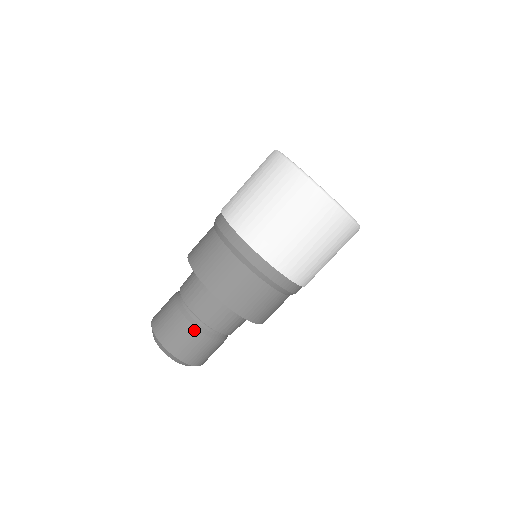
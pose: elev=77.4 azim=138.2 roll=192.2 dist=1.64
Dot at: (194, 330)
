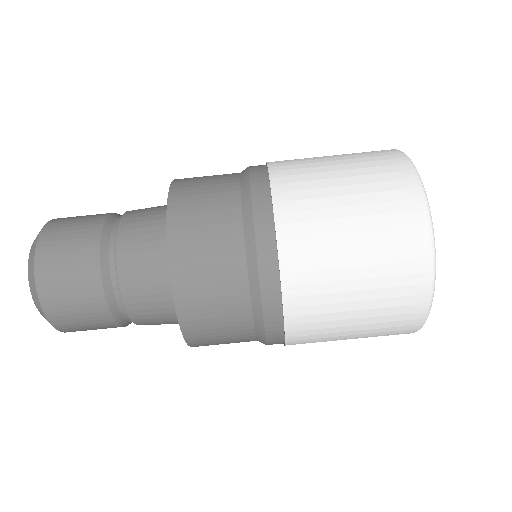
Dot at: (96, 276)
